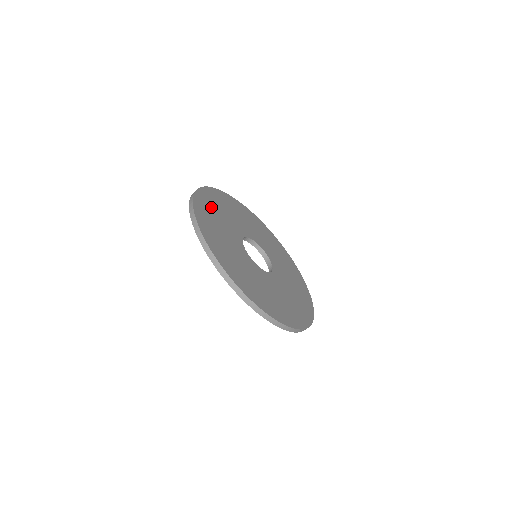
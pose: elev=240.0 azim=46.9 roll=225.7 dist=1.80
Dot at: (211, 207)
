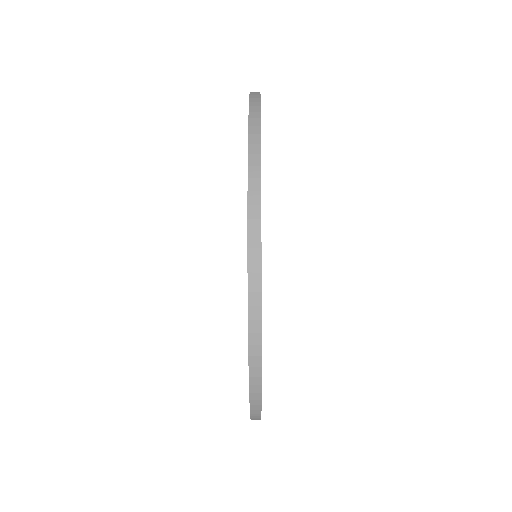
Dot at: occluded
